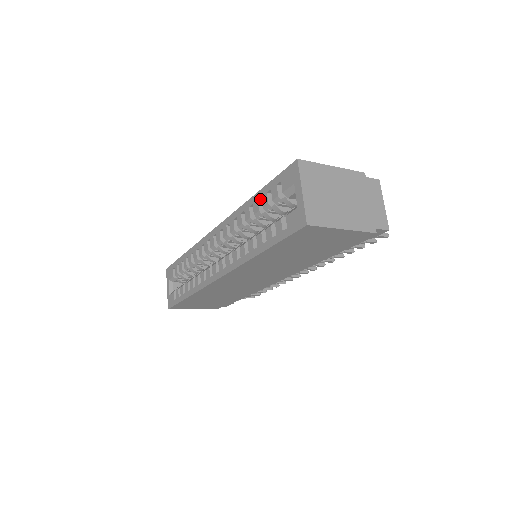
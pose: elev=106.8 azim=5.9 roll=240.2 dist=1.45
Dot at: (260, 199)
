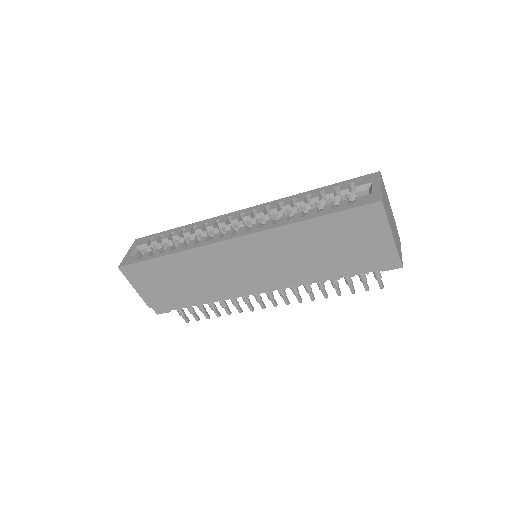
Dot at: (321, 192)
